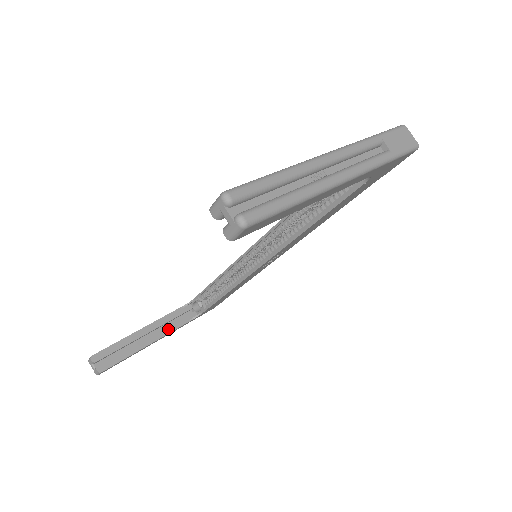
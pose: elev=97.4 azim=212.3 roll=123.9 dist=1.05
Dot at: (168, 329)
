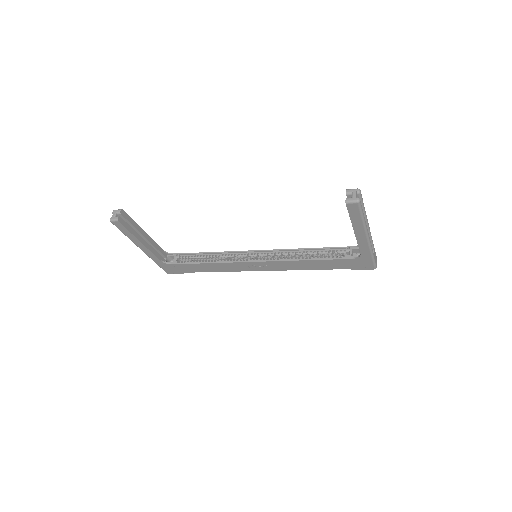
Dot at: (152, 249)
